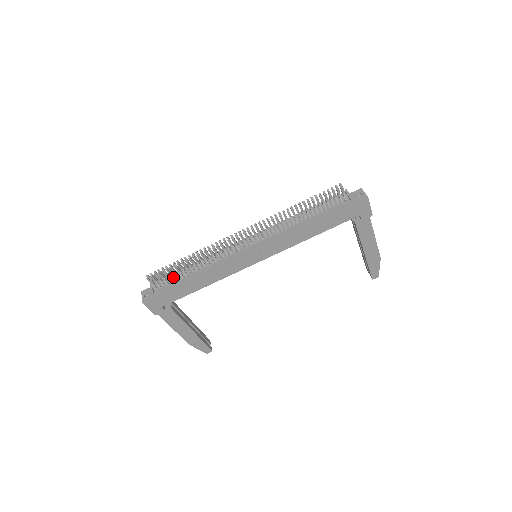
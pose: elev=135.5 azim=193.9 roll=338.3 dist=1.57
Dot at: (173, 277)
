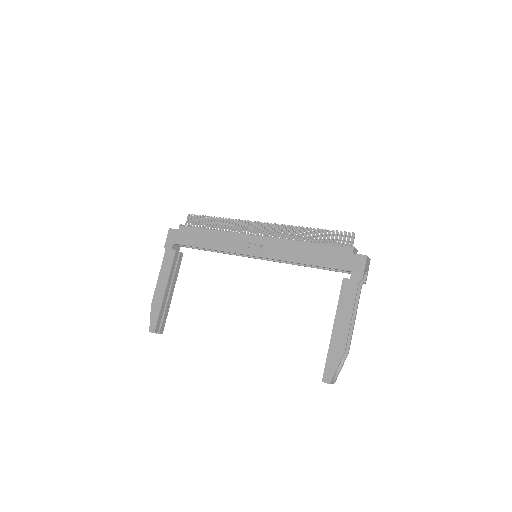
Dot at: (200, 225)
